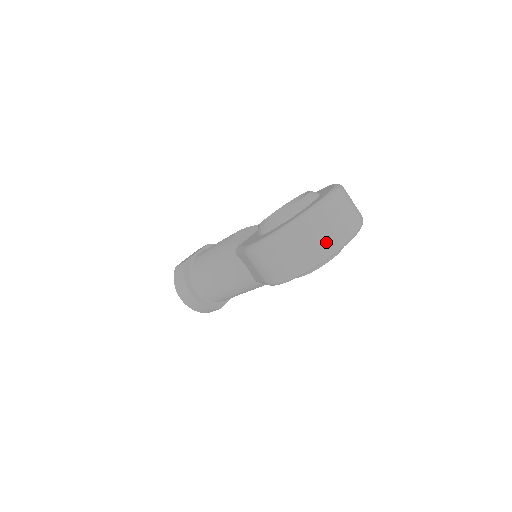
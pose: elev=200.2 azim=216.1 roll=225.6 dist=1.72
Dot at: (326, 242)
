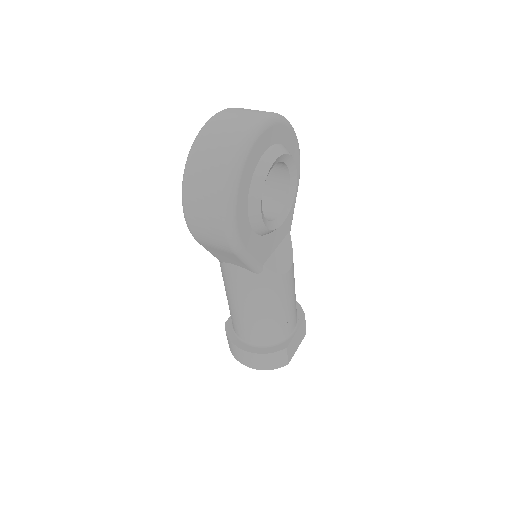
Dot at: (225, 150)
